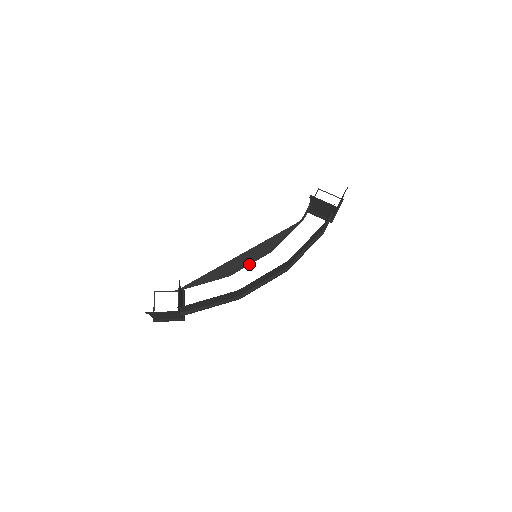
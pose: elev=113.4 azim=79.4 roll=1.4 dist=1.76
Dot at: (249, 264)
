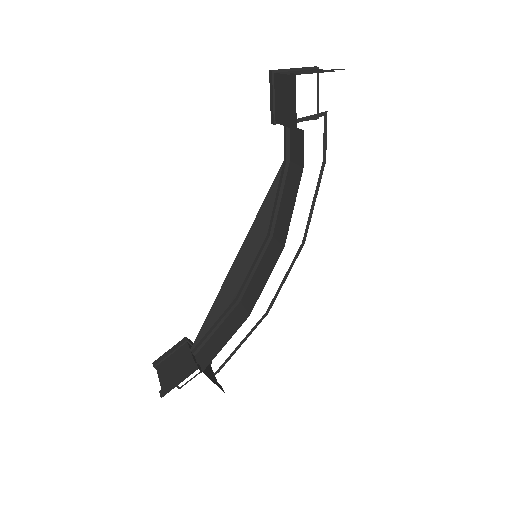
Dot at: (254, 272)
